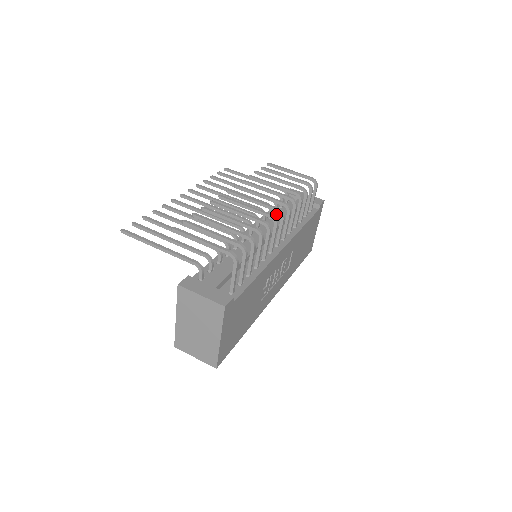
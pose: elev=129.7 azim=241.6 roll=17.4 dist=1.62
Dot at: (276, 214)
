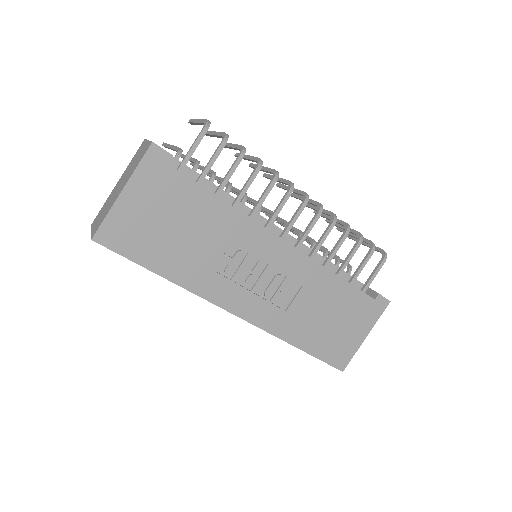
Dot at: occluded
